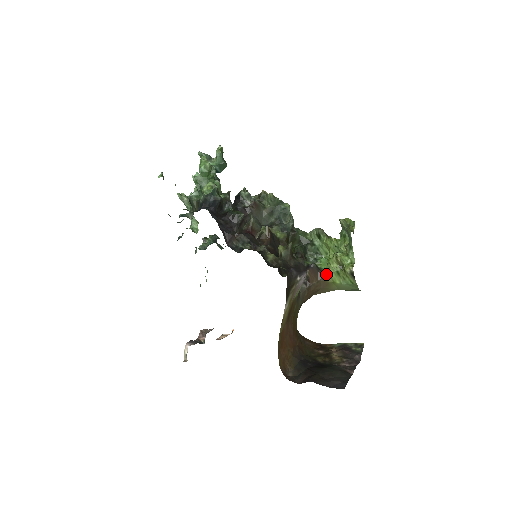
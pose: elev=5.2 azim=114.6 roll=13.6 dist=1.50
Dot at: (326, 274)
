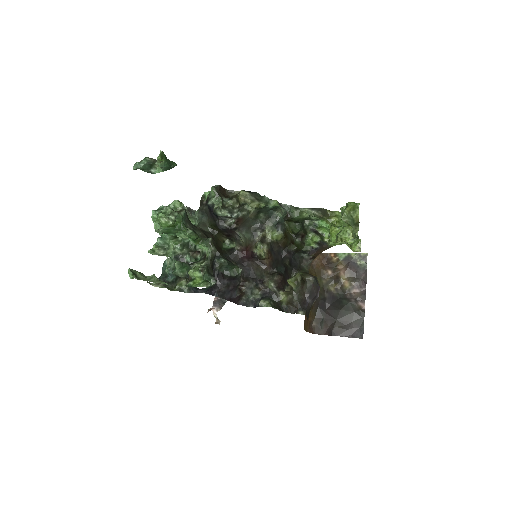
Dot at: (331, 246)
